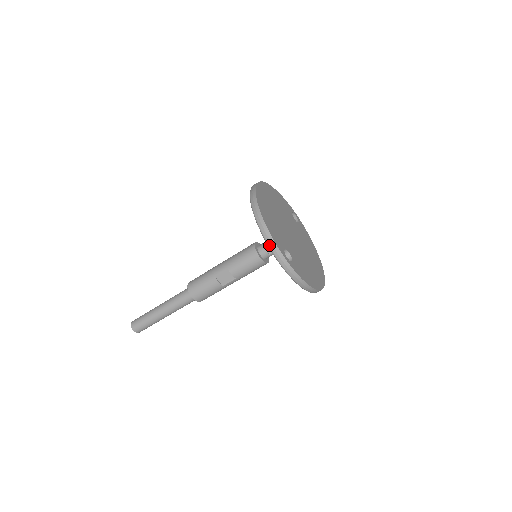
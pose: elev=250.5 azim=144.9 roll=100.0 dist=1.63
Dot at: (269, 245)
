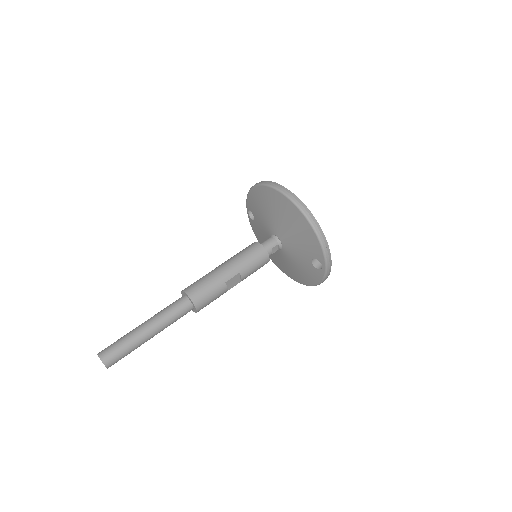
Dot at: (325, 252)
